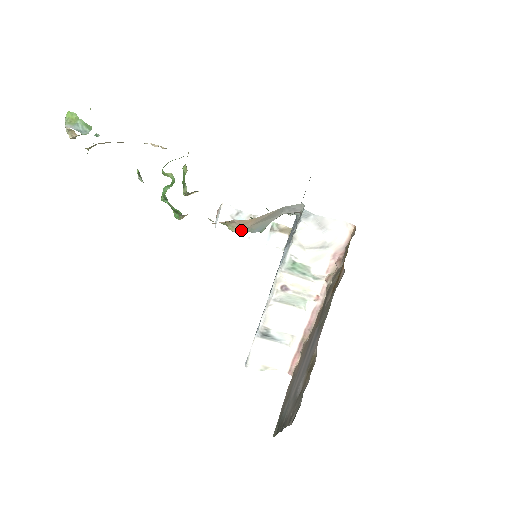
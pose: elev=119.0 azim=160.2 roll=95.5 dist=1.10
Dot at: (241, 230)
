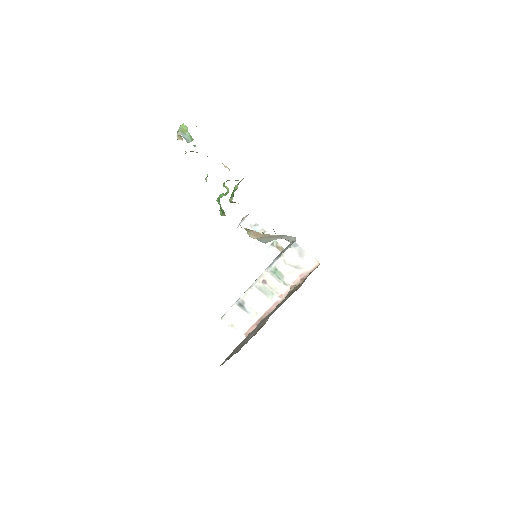
Dot at: (254, 237)
